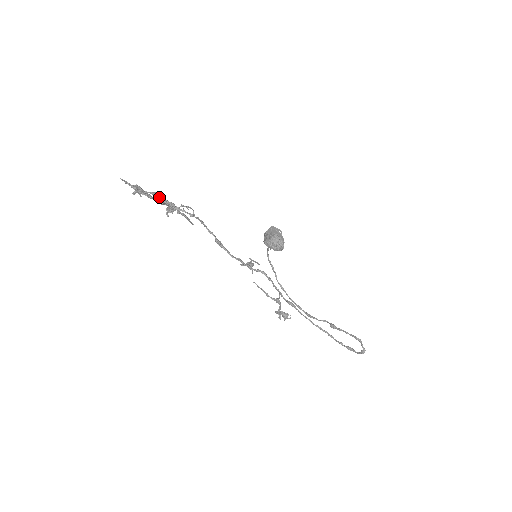
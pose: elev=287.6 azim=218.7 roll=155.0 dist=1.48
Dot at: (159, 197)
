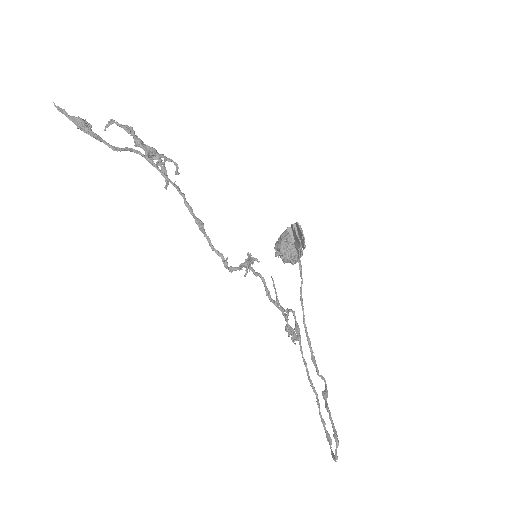
Dot at: (133, 136)
